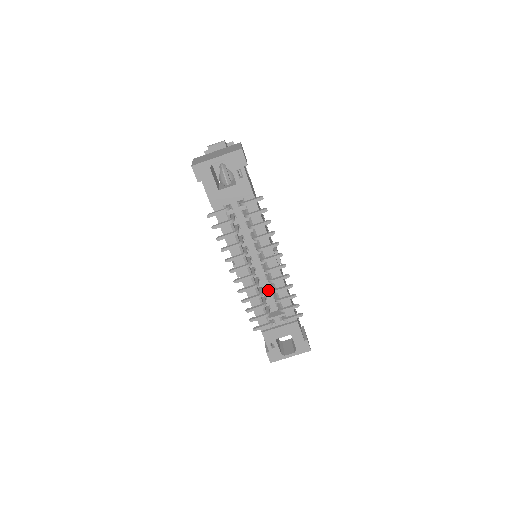
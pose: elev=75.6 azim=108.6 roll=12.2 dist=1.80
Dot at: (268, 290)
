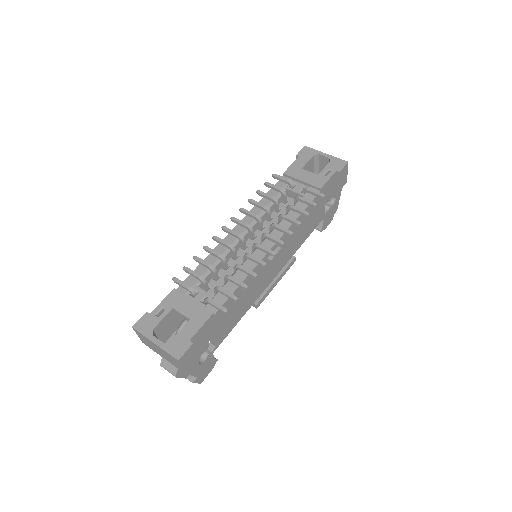
Dot at: (230, 273)
